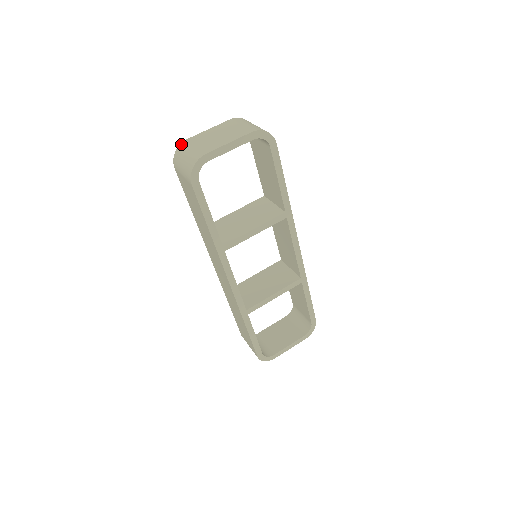
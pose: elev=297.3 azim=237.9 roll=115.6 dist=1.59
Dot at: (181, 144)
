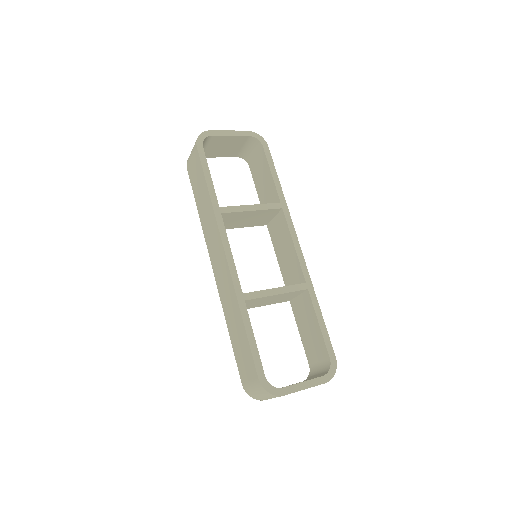
Dot at: occluded
